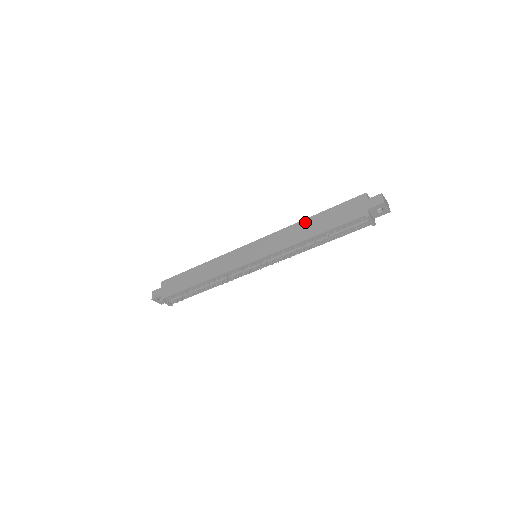
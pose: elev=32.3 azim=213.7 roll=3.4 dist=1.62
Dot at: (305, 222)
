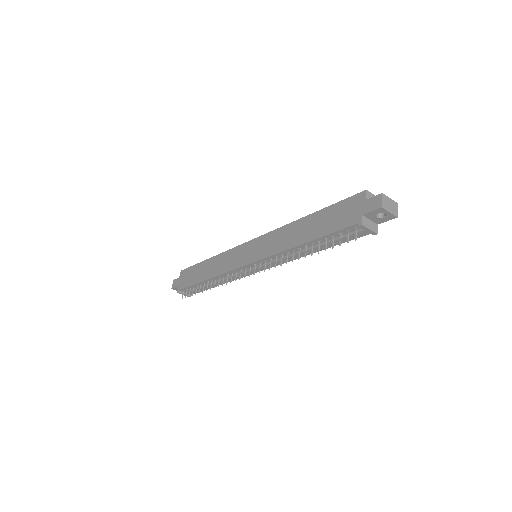
Dot at: (300, 222)
